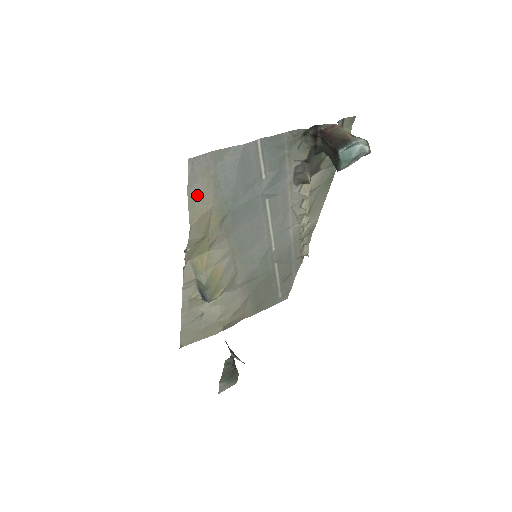
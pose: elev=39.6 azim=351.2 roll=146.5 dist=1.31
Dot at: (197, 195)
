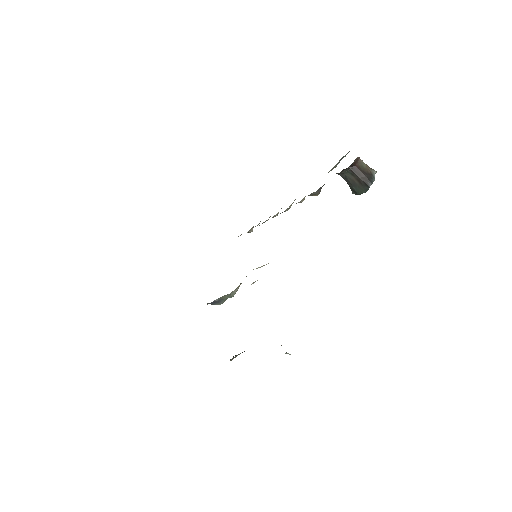
Dot at: occluded
